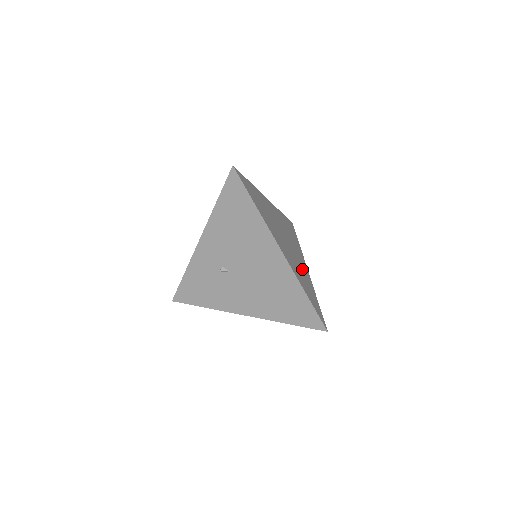
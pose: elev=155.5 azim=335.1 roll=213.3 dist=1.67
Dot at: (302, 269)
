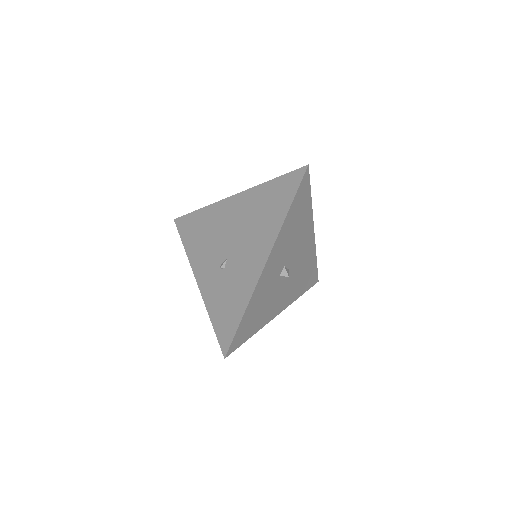
Dot at: occluded
